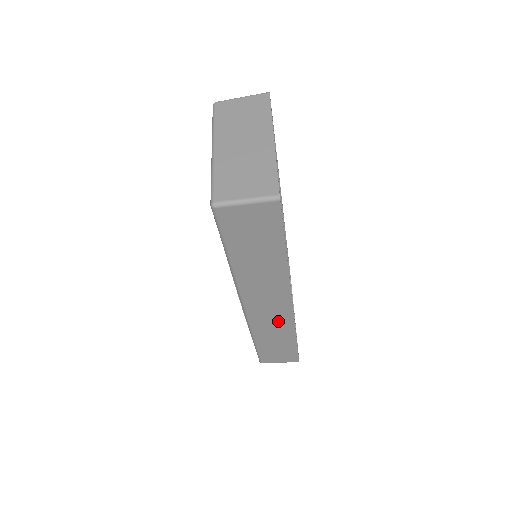
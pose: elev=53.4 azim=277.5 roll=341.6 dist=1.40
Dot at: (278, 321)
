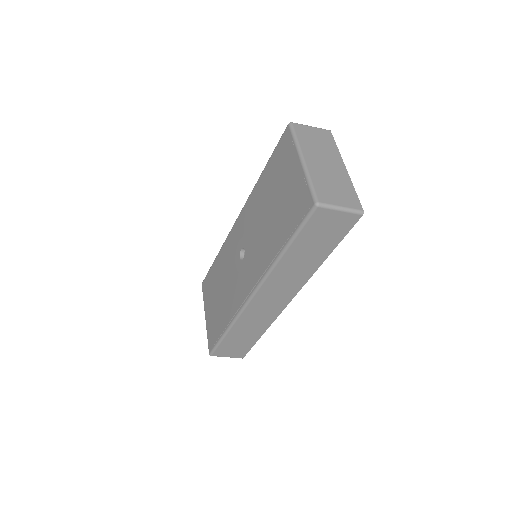
Dot at: (265, 315)
